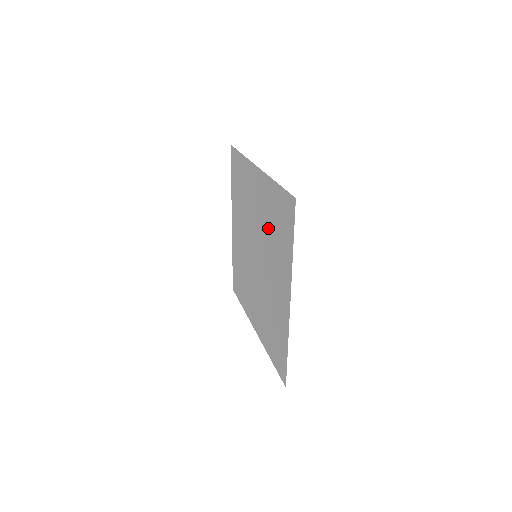
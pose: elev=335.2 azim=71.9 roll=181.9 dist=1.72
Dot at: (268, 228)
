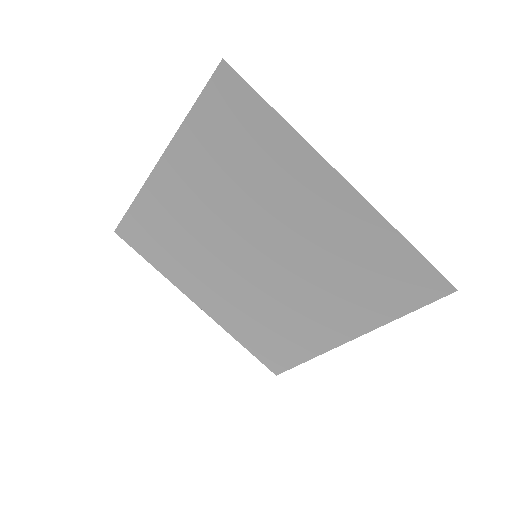
Dot at: (333, 261)
